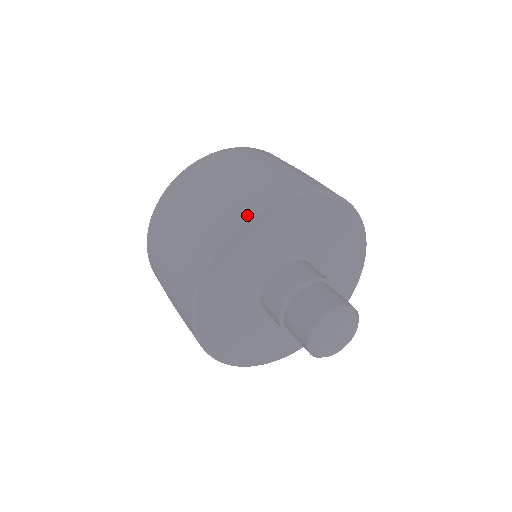
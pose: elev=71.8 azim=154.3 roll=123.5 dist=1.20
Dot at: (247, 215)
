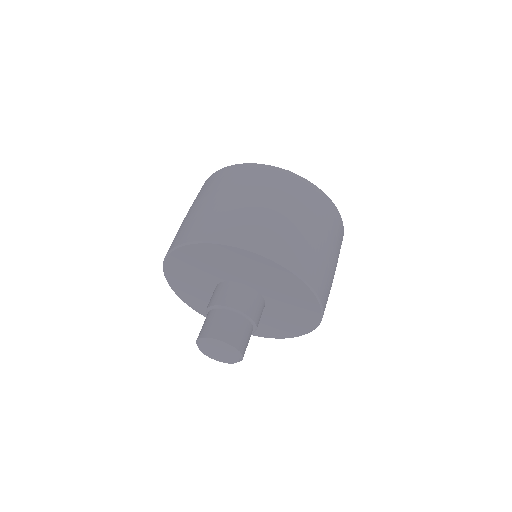
Dot at: (179, 245)
